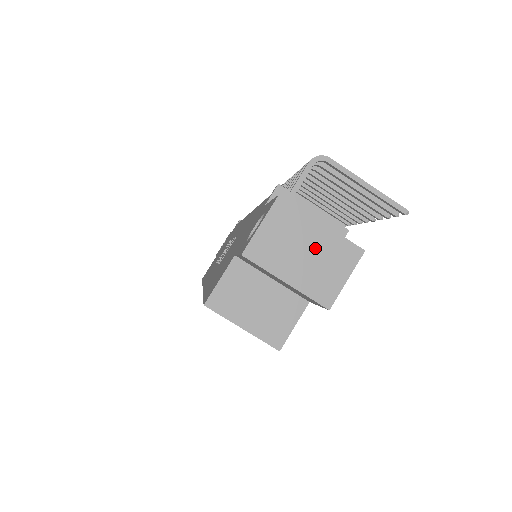
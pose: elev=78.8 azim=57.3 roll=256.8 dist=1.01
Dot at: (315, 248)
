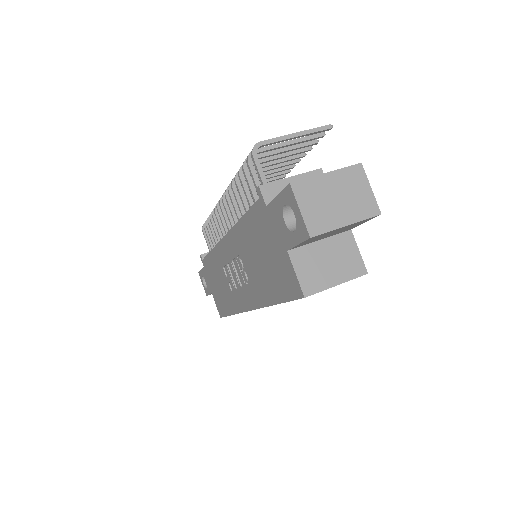
Dot at: (338, 190)
